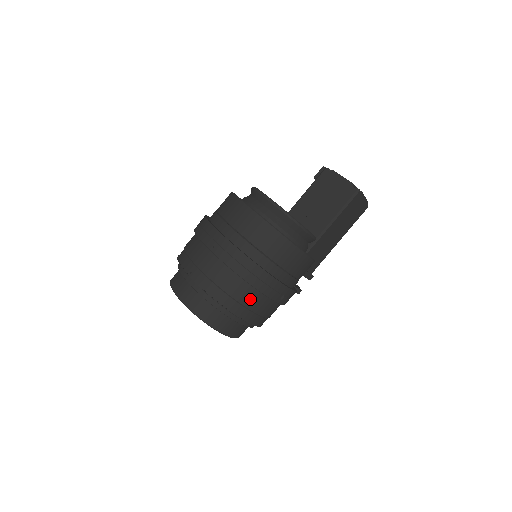
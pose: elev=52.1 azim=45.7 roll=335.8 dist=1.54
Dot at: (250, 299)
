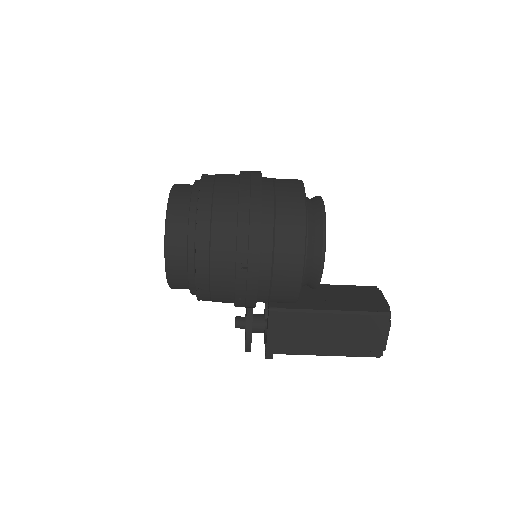
Dot at: (222, 228)
